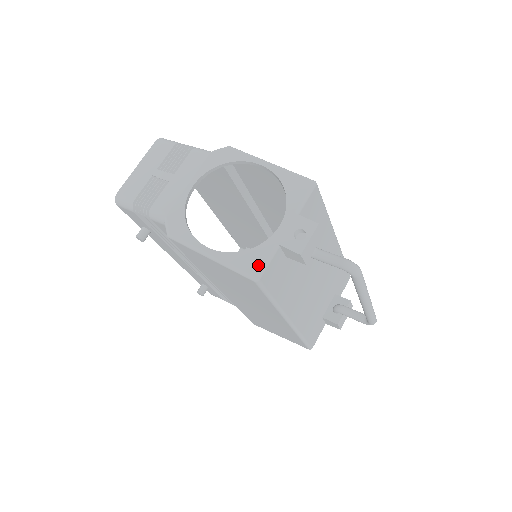
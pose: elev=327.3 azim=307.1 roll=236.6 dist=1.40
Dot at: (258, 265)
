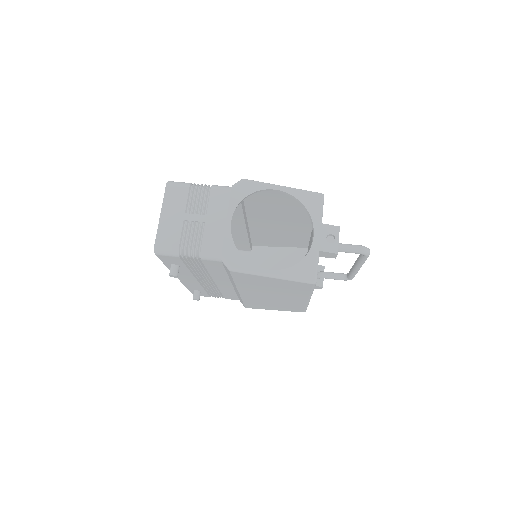
Dot at: (312, 271)
